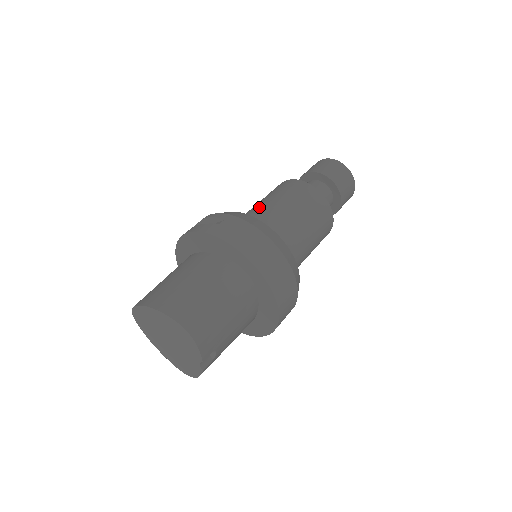
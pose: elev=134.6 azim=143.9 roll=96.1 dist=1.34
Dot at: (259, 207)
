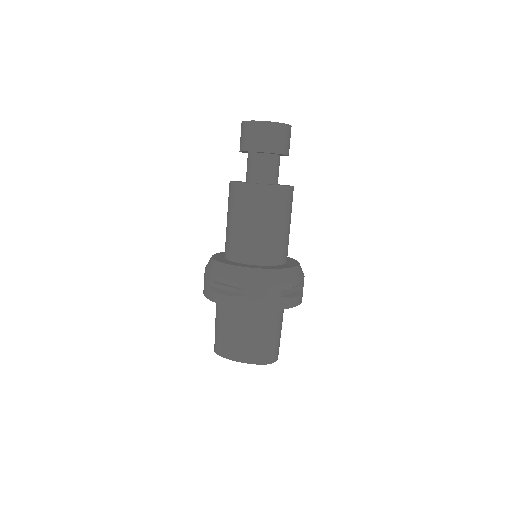
Dot at: (245, 235)
